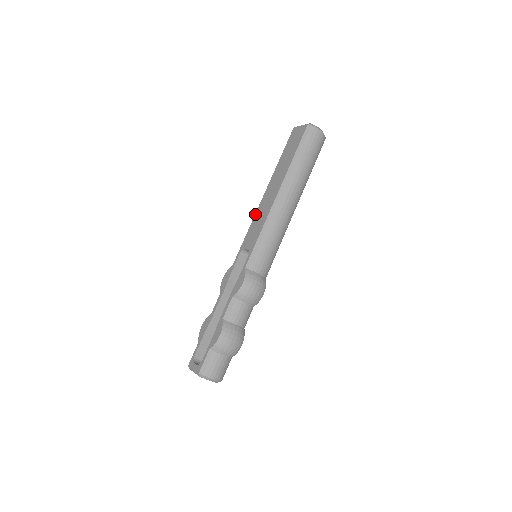
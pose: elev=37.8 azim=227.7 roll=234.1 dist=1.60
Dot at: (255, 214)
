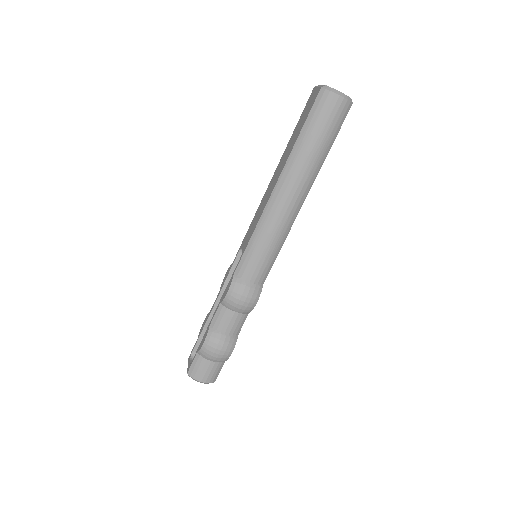
Dot at: (259, 205)
